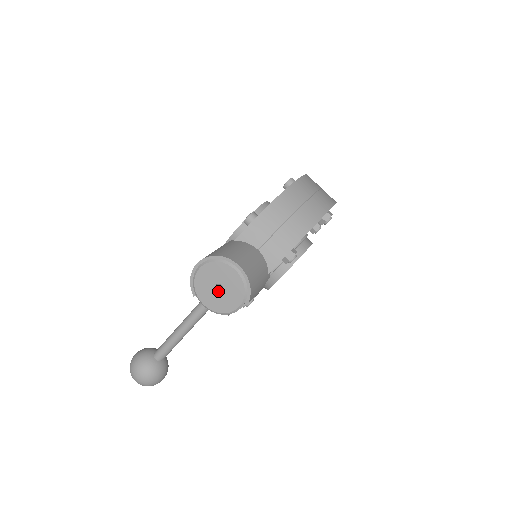
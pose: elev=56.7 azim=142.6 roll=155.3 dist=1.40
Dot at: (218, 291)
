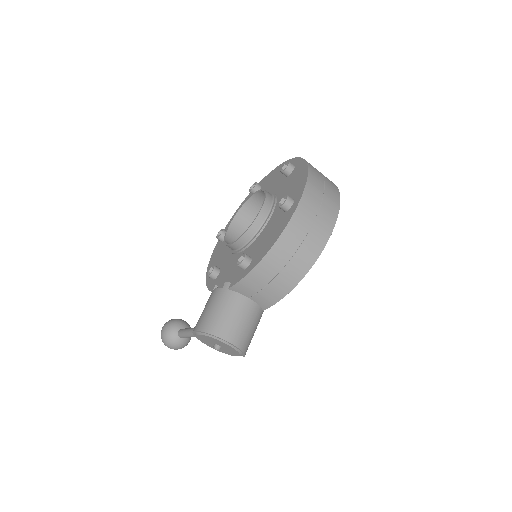
Dot at: (217, 348)
